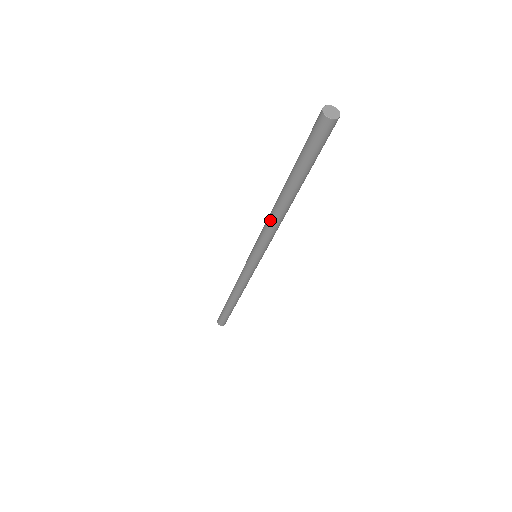
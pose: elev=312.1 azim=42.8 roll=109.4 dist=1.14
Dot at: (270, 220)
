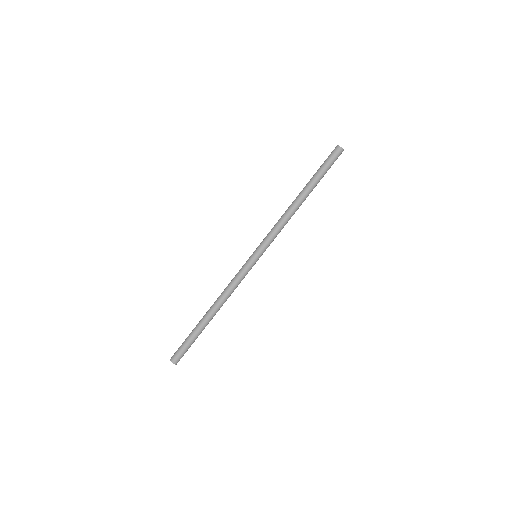
Dot at: (286, 216)
